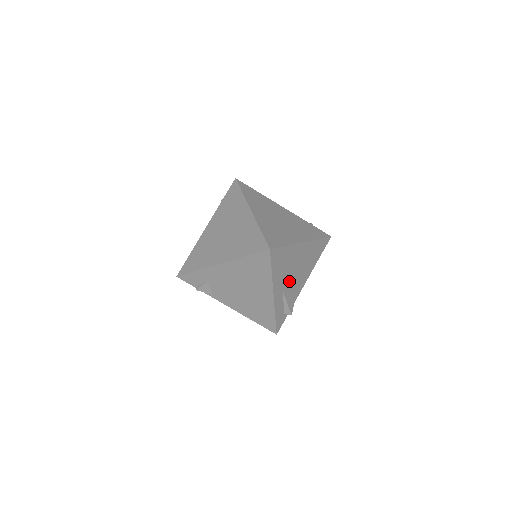
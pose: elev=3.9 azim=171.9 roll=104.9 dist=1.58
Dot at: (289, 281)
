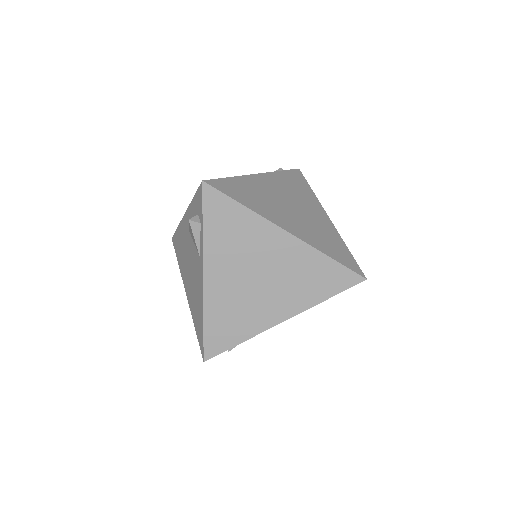
Dot at: occluded
